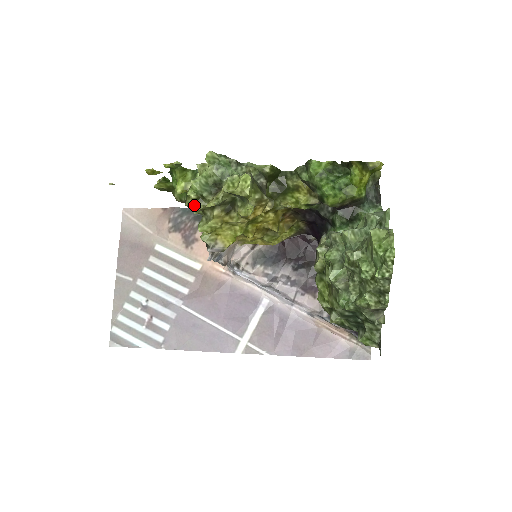
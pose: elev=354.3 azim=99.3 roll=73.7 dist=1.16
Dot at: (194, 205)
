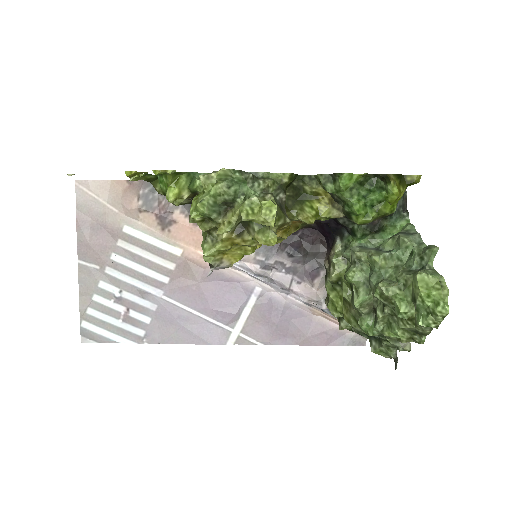
Dot at: occluded
